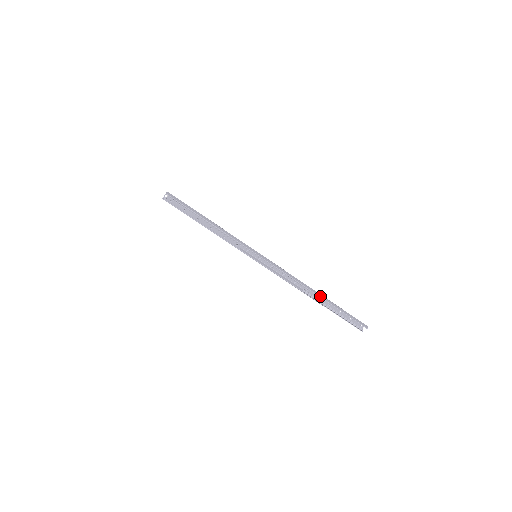
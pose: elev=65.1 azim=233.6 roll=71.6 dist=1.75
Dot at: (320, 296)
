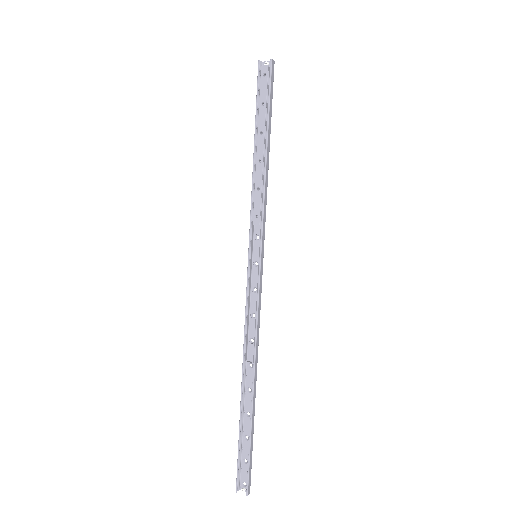
Dot at: (254, 391)
